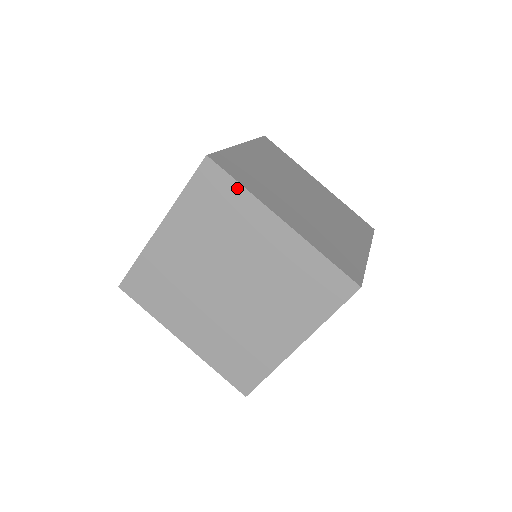
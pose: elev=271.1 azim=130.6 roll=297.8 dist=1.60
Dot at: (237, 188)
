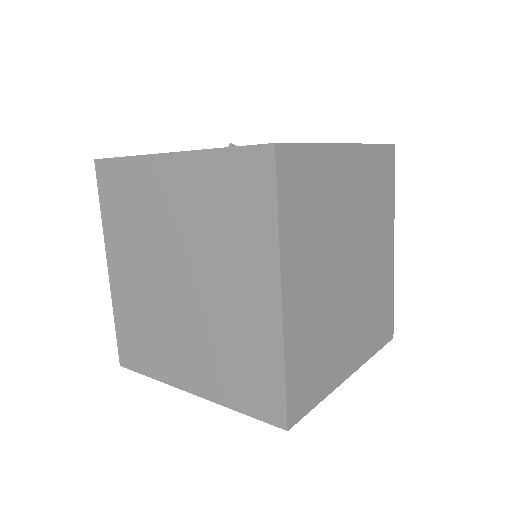
Dot at: (271, 213)
